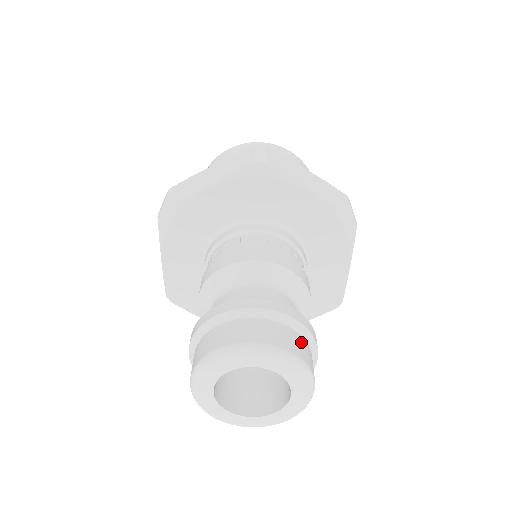
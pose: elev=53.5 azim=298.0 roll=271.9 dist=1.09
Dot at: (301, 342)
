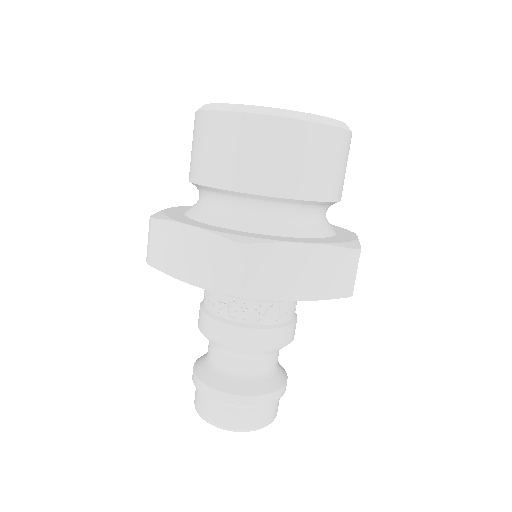
Dot at: occluded
